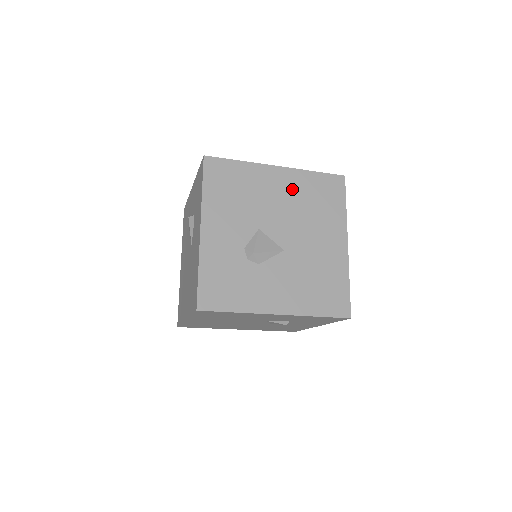
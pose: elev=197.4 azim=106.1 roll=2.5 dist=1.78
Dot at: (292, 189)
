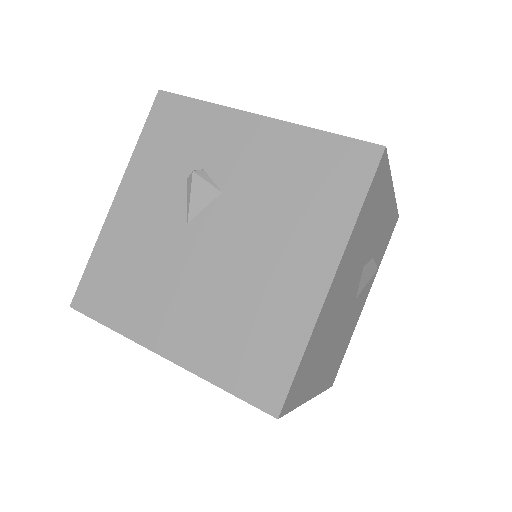
Dot at: occluded
